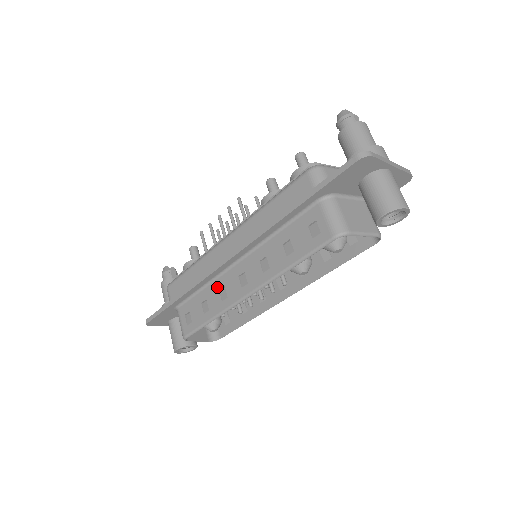
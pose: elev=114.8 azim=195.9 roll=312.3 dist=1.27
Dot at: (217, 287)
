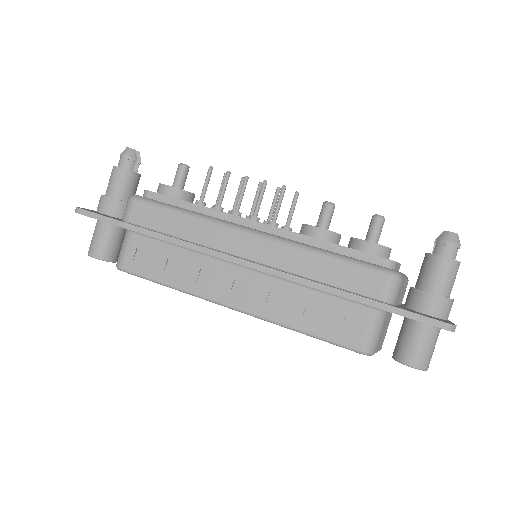
Dot at: (200, 264)
